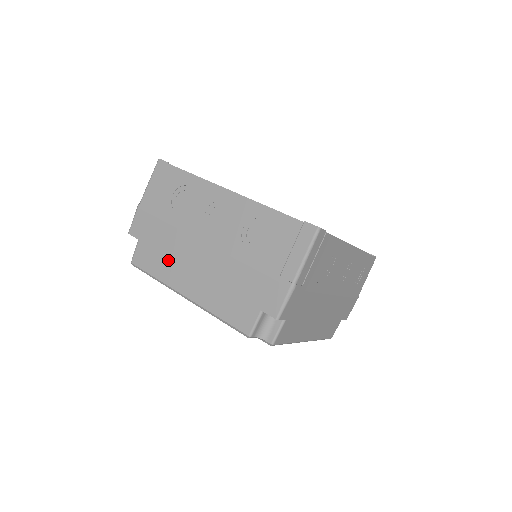
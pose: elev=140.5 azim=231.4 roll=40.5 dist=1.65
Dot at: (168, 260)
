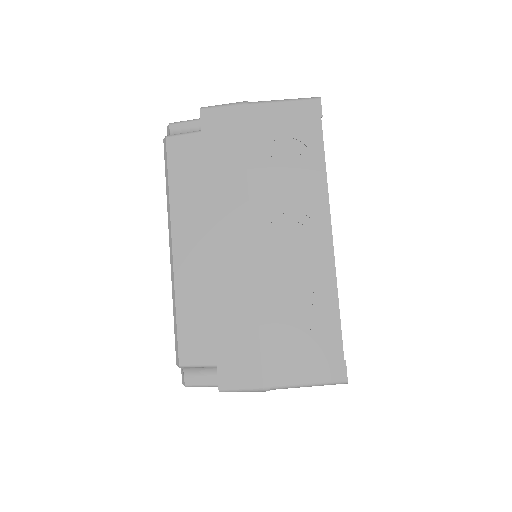
Dot at: occluded
